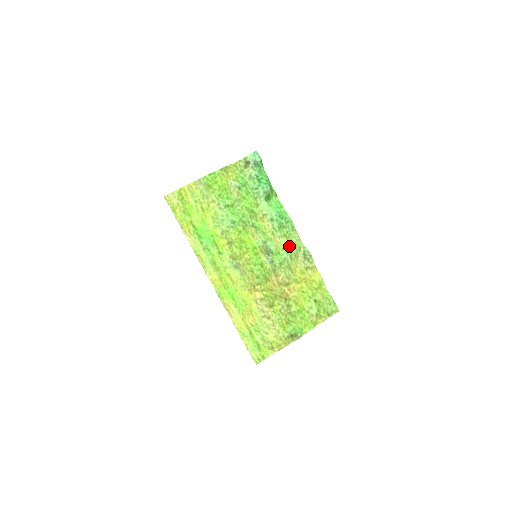
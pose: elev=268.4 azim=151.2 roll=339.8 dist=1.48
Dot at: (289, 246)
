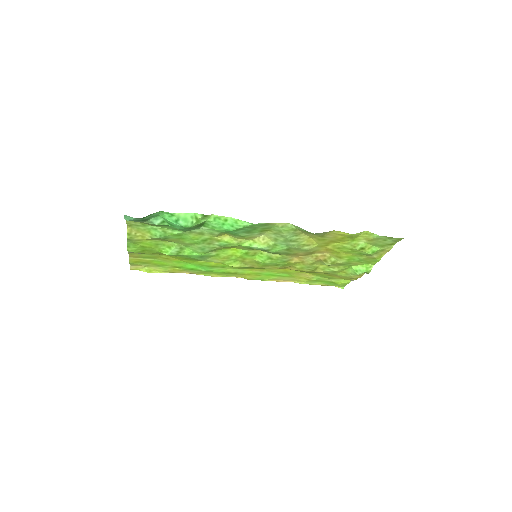
Dot at: (279, 235)
